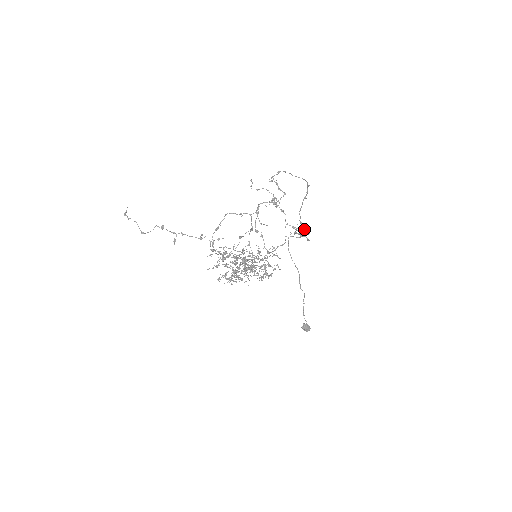
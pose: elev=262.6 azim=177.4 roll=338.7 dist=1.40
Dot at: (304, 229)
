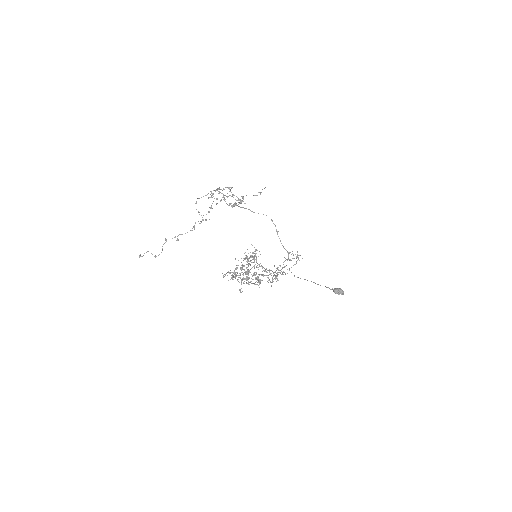
Dot at: occluded
